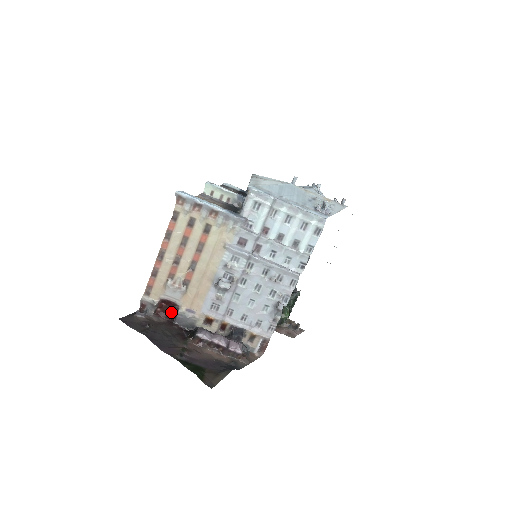
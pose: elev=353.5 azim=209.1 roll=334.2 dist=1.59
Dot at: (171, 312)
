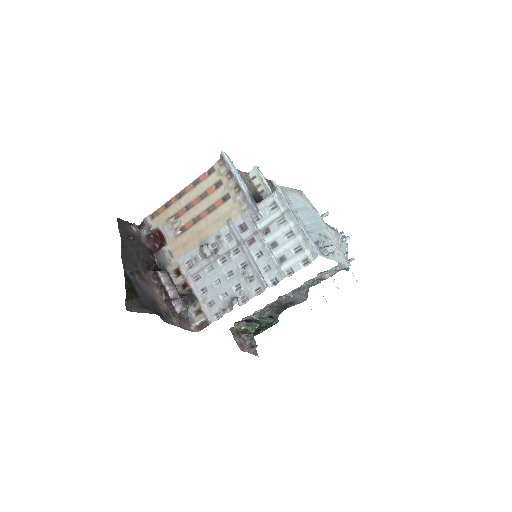
Dot at: (159, 245)
